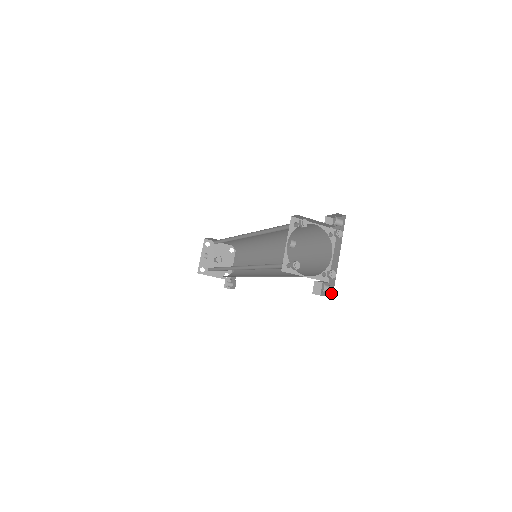
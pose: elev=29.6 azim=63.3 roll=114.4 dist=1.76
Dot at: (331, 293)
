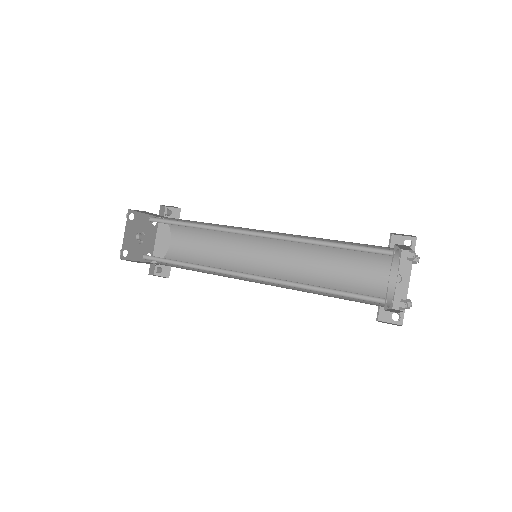
Dot at: (399, 321)
